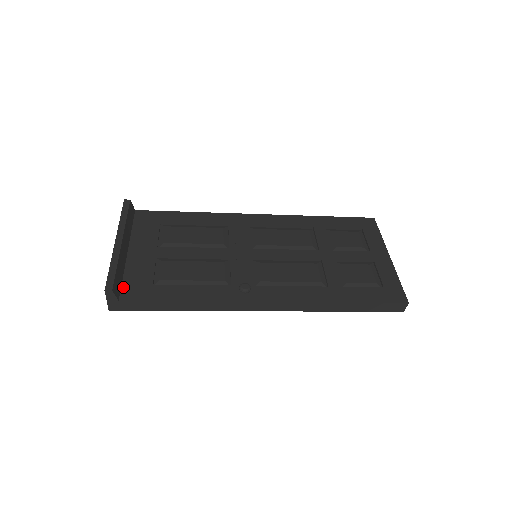
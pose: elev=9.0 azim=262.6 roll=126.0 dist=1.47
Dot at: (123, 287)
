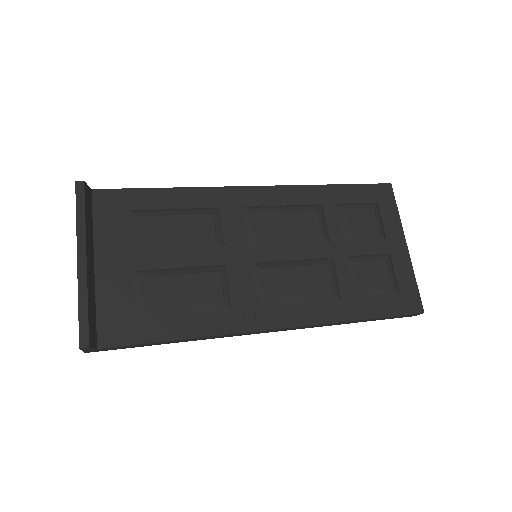
Dot at: (99, 327)
